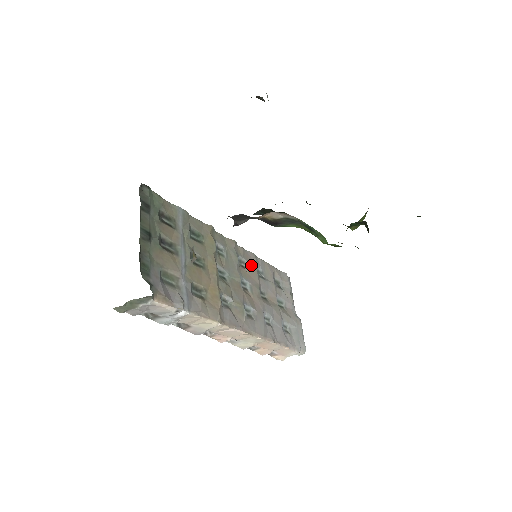
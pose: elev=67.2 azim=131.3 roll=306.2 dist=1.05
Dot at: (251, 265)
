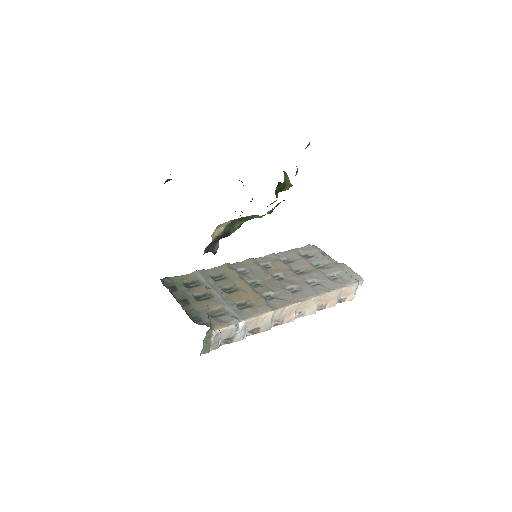
Dot at: (274, 262)
